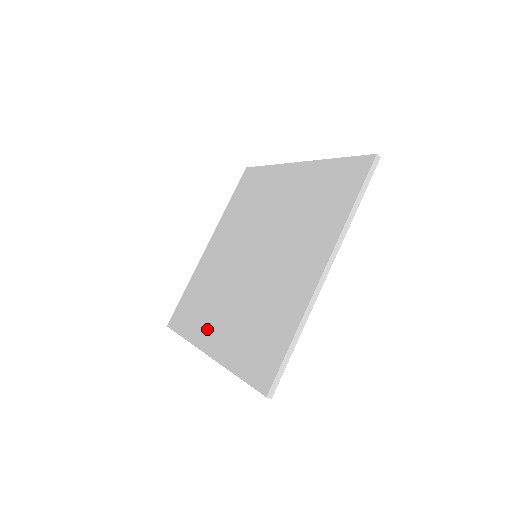
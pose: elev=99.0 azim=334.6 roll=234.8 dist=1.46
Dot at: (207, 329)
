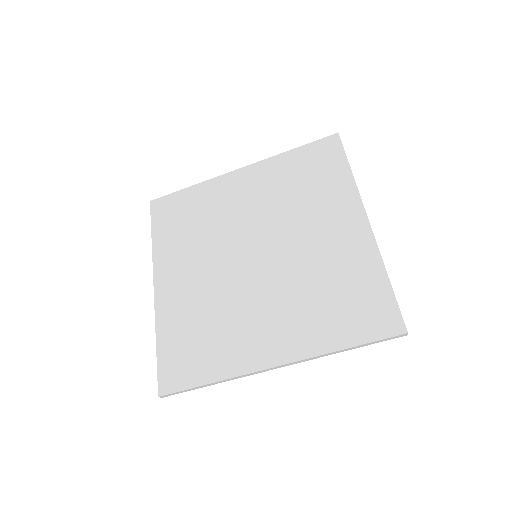
Dot at: (171, 264)
